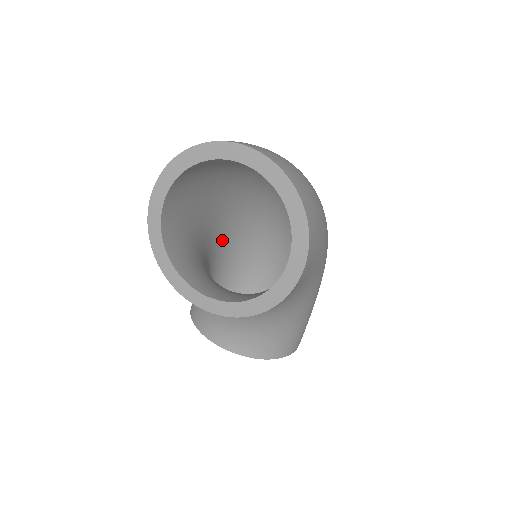
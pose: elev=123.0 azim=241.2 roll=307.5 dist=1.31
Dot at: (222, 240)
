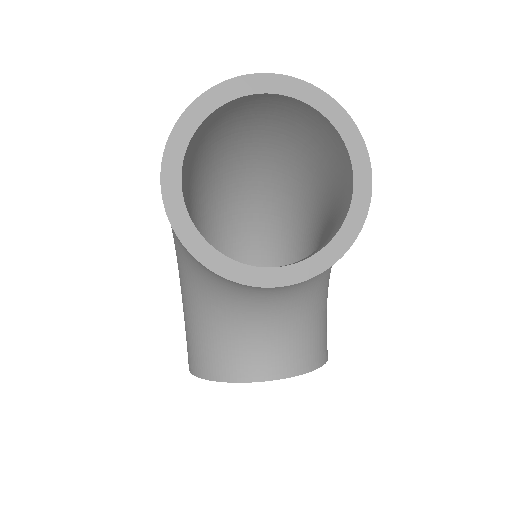
Dot at: occluded
